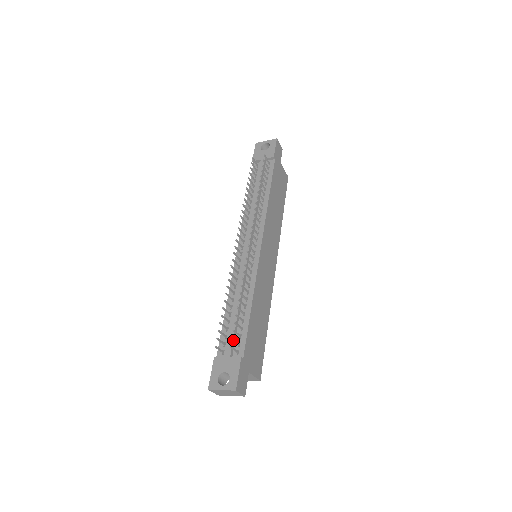
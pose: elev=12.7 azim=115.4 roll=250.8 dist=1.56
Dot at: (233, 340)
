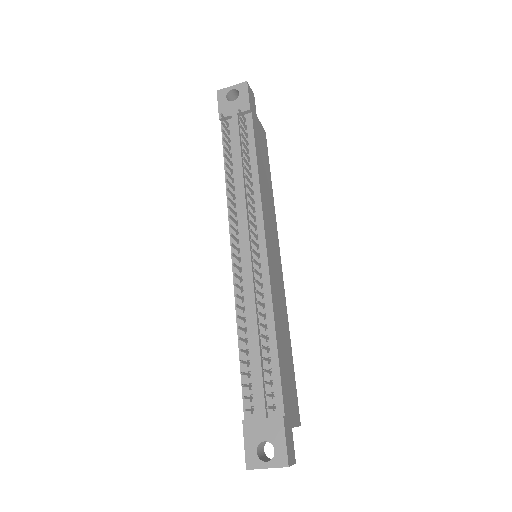
Dot at: occluded
